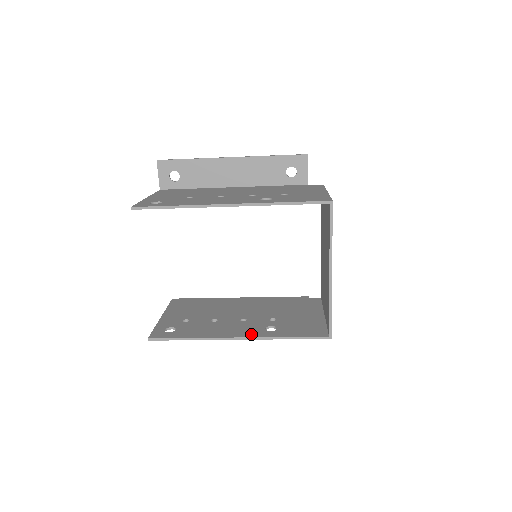
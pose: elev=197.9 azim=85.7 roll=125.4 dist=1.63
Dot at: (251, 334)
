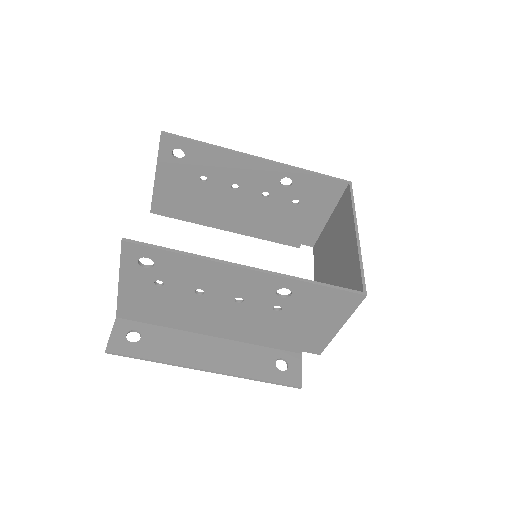
Dot at: (264, 275)
